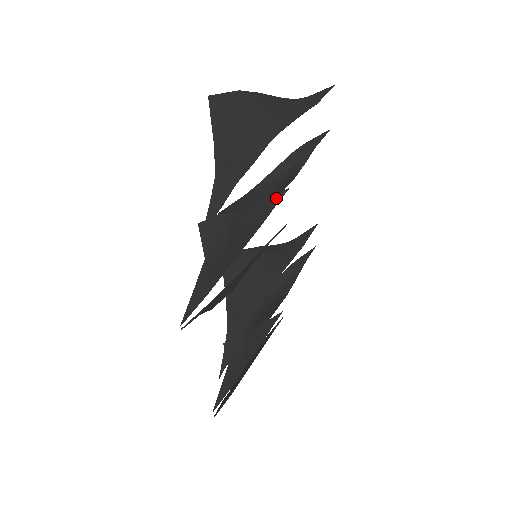
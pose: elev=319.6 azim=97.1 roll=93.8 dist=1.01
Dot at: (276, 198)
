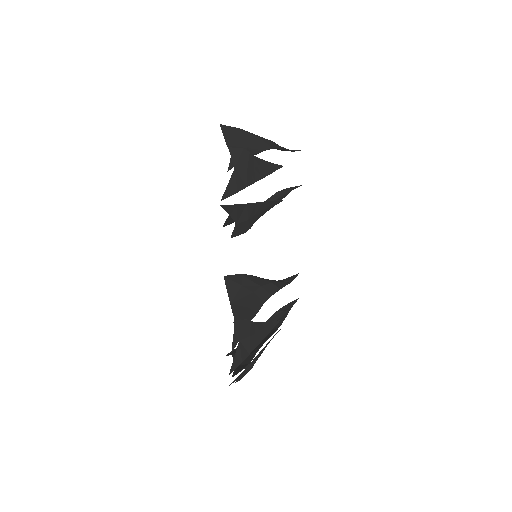
Dot at: (276, 166)
